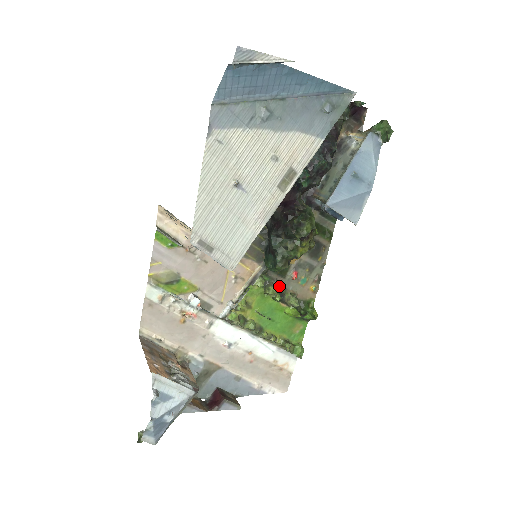
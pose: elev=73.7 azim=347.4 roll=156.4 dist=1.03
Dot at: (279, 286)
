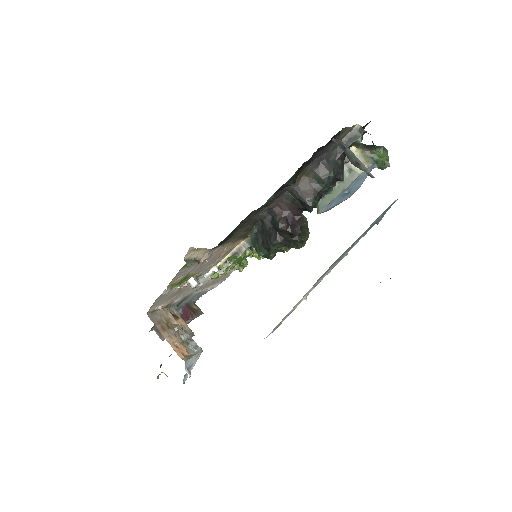
Dot at: occluded
